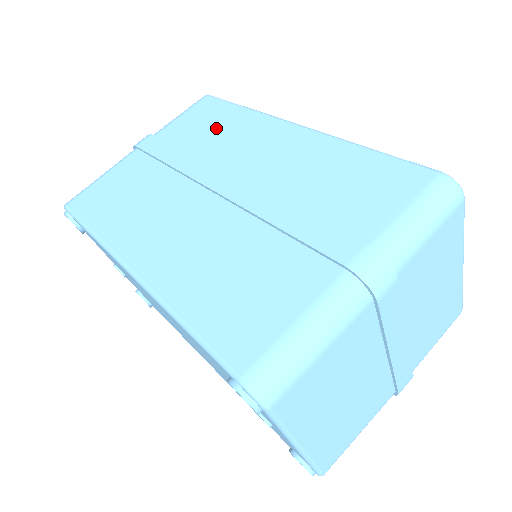
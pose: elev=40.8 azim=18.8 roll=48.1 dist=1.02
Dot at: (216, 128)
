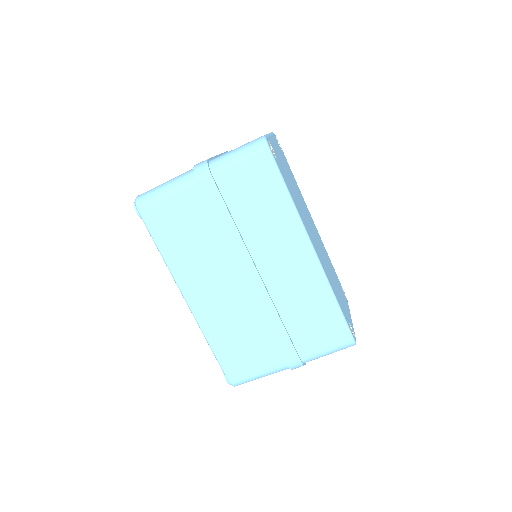
Dot at: (262, 208)
